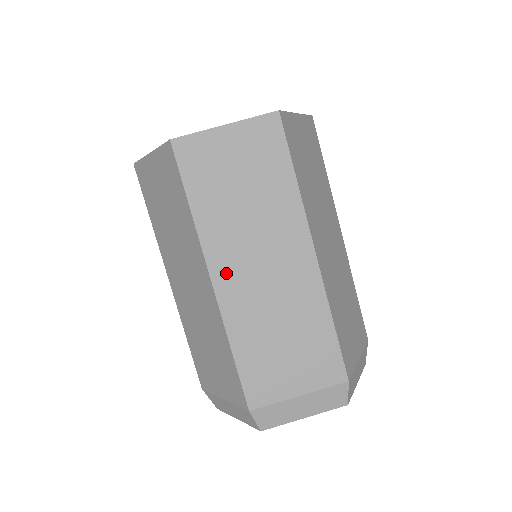
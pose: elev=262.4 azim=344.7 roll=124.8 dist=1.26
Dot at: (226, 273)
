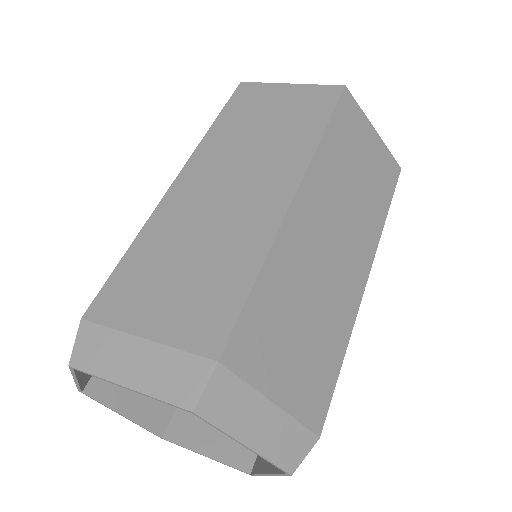
Dot at: (309, 205)
